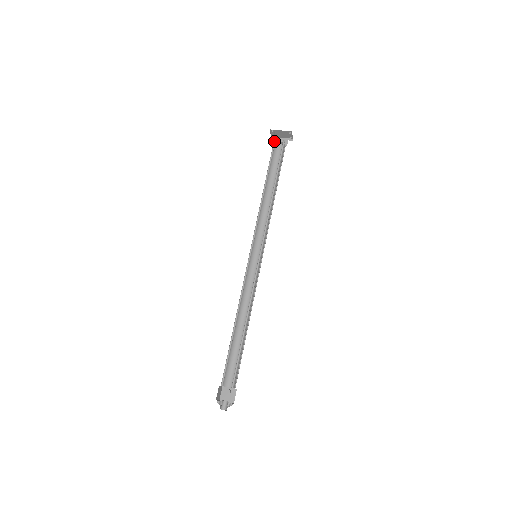
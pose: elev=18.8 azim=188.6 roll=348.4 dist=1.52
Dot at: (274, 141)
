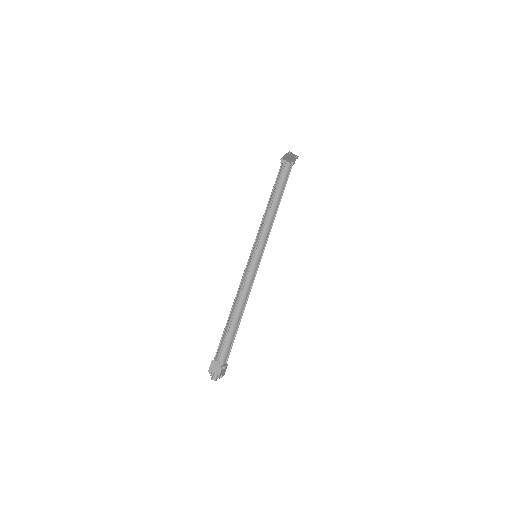
Dot at: (282, 165)
